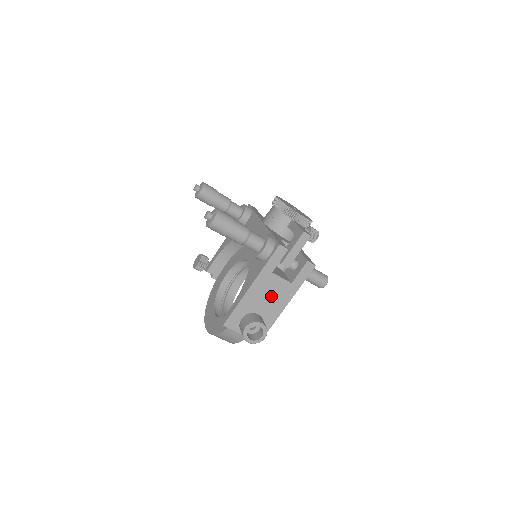
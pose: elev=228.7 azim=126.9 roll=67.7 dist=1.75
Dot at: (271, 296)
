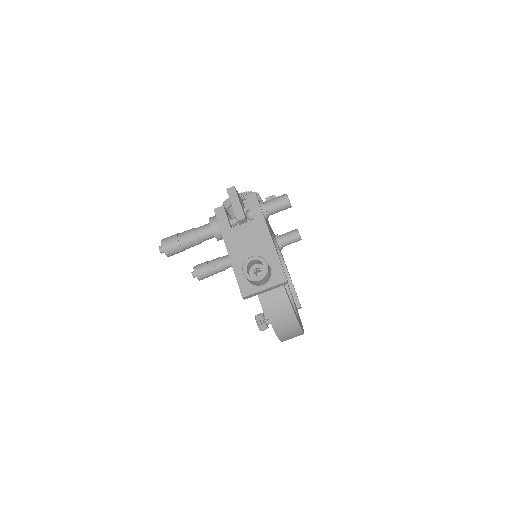
Dot at: (251, 242)
